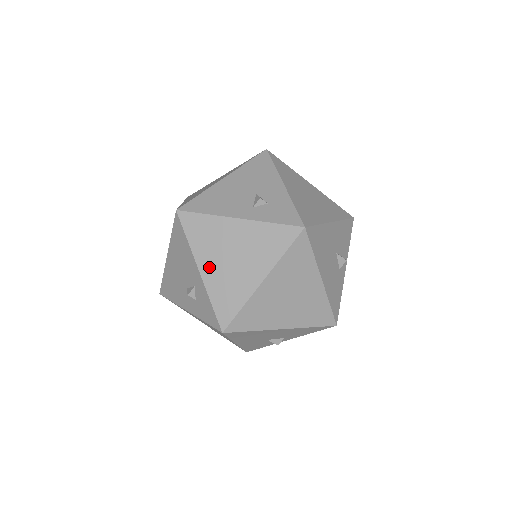
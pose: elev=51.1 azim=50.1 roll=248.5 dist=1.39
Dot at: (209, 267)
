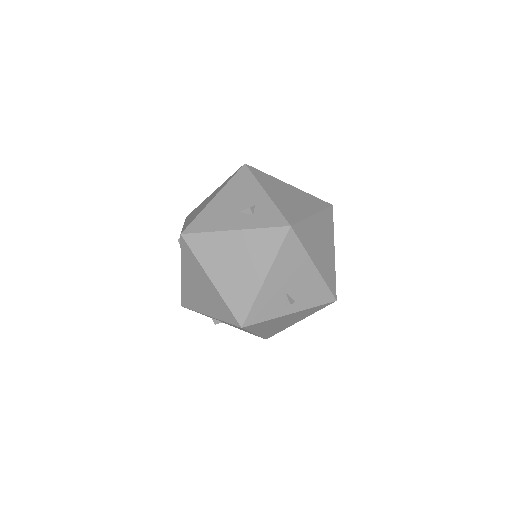
Dot at: (274, 194)
